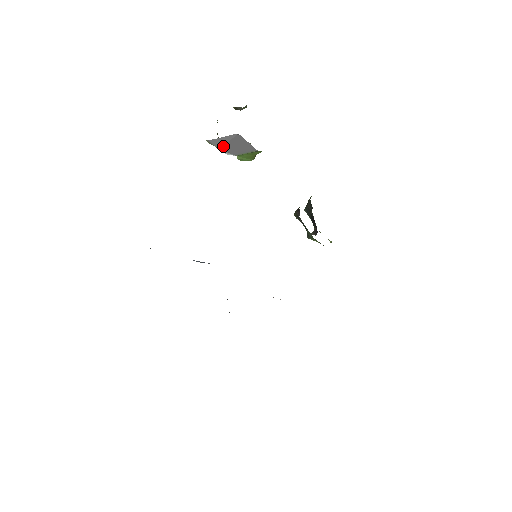
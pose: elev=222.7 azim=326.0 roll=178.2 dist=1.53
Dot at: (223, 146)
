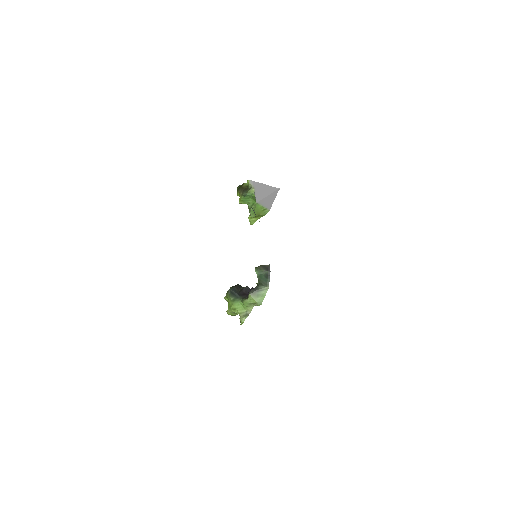
Dot at: (259, 190)
